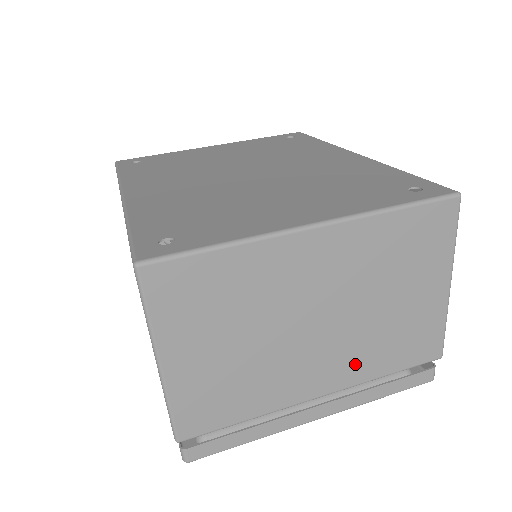
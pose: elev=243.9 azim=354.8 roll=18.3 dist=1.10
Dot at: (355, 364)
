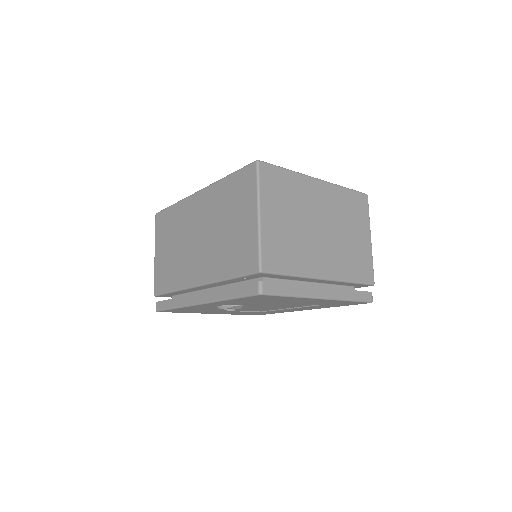
Dot at: (338, 265)
